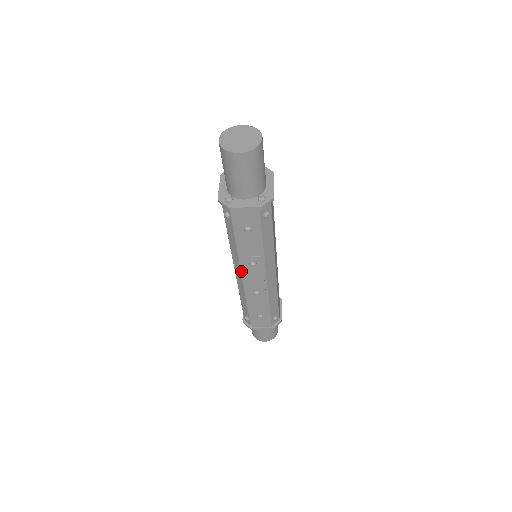
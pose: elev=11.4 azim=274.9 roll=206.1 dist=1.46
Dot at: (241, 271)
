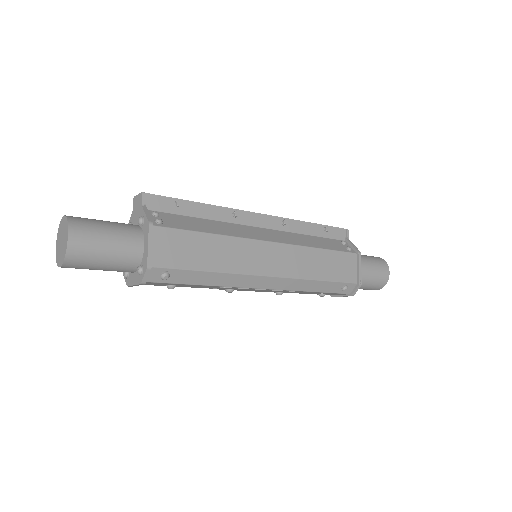
Dot at: occluded
